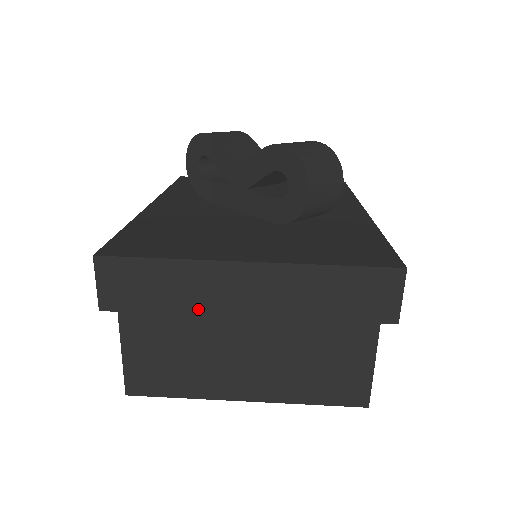
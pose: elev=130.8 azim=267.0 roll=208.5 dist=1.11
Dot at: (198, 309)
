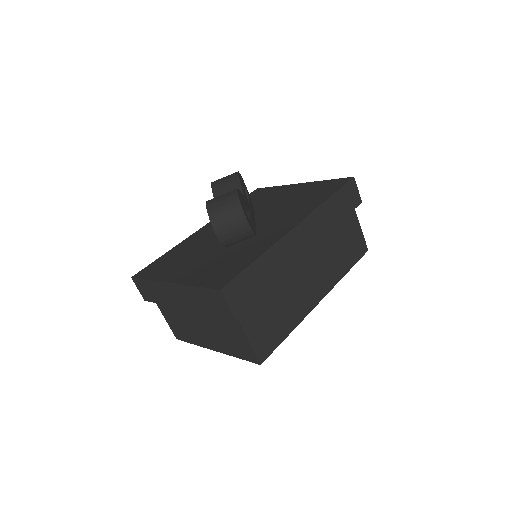
Dot at: (168, 303)
